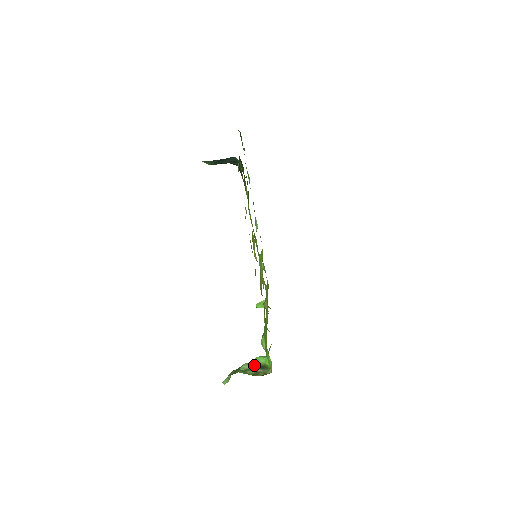
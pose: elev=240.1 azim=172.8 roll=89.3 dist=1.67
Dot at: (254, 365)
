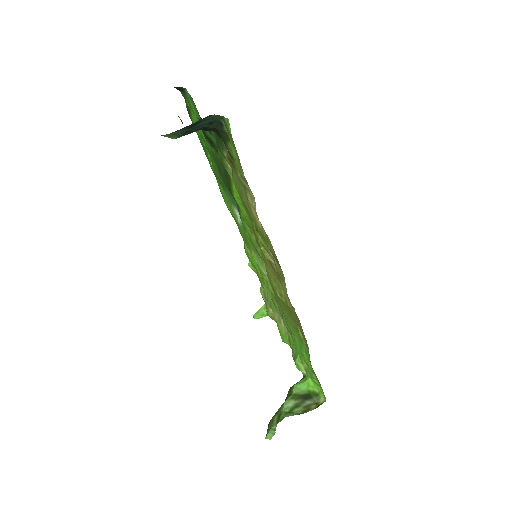
Dot at: (298, 398)
